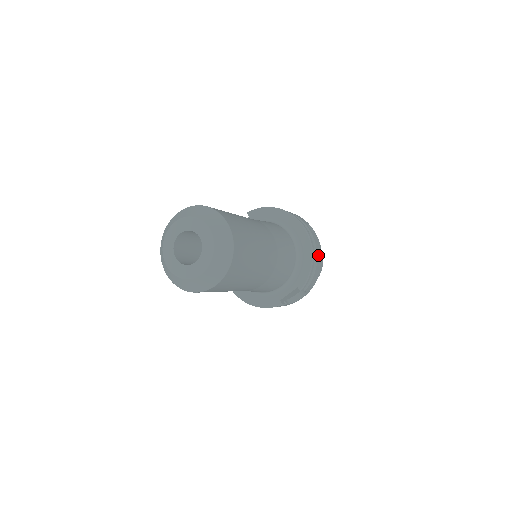
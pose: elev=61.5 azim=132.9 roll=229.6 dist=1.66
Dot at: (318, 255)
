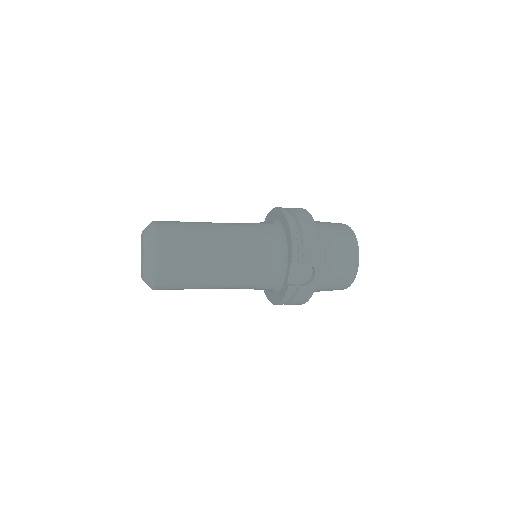
Dot at: (305, 226)
